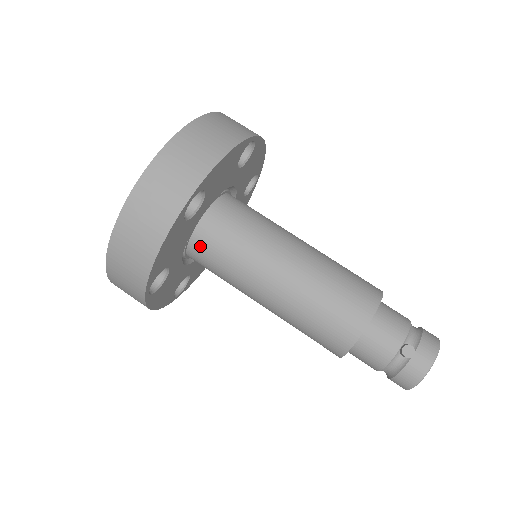
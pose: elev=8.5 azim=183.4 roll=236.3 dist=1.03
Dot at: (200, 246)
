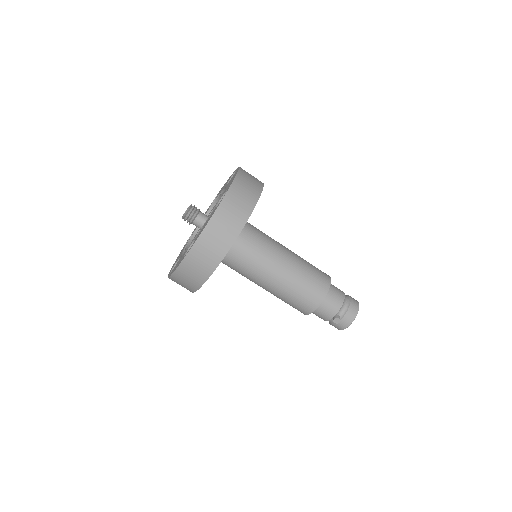
Dot at: (221, 261)
